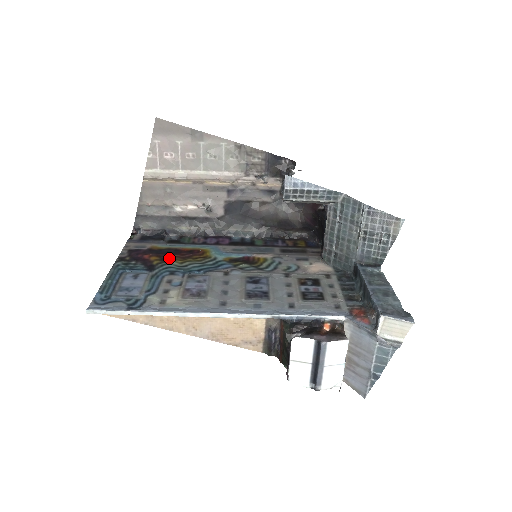
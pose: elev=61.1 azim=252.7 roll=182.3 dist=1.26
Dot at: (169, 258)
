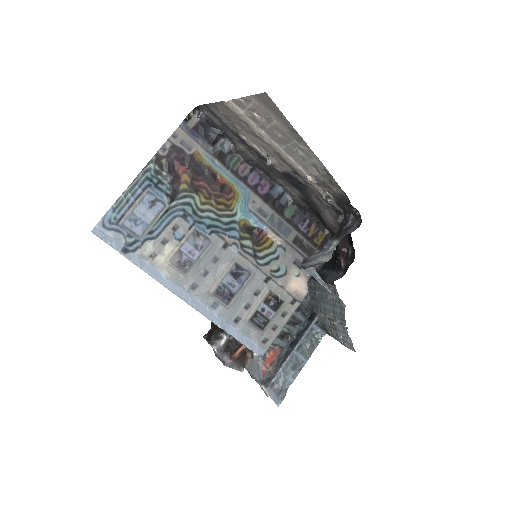
Dot at: (198, 187)
